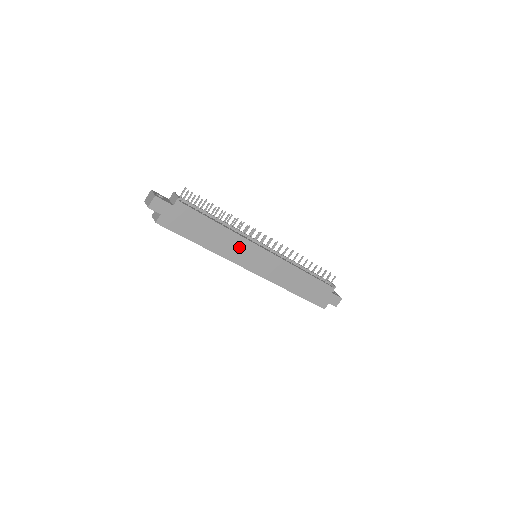
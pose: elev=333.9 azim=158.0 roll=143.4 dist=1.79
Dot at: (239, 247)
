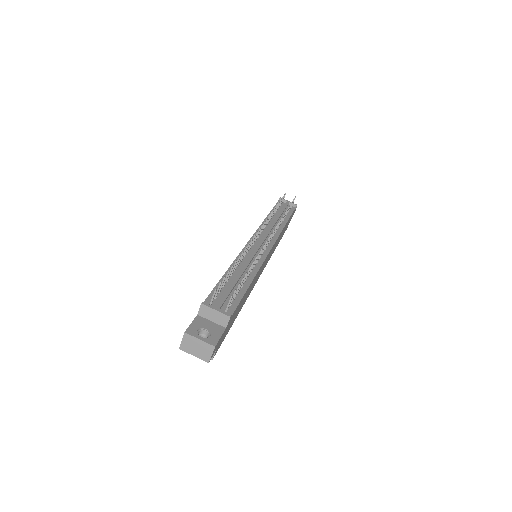
Dot at: (258, 274)
